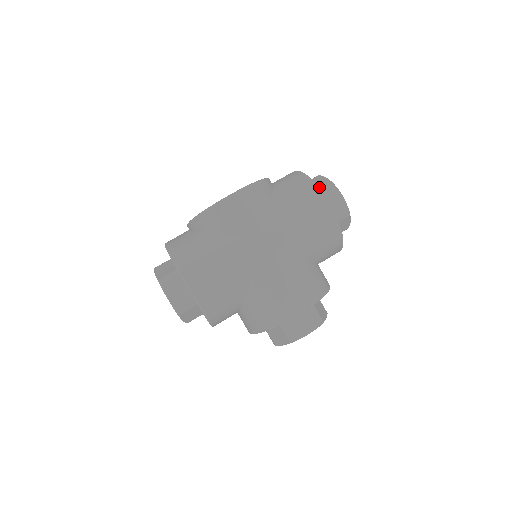
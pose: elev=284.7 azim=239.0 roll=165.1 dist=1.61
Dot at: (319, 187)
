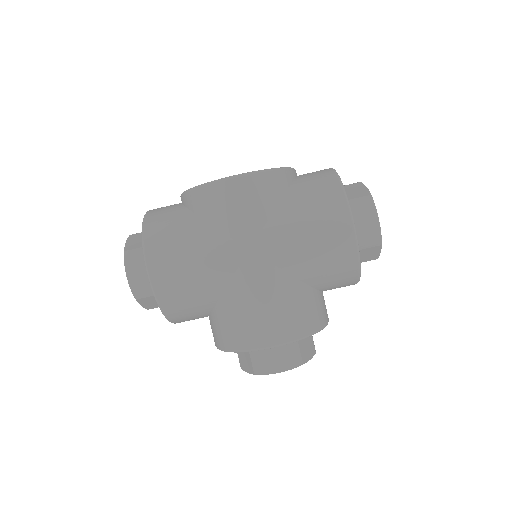
Dot at: (352, 198)
